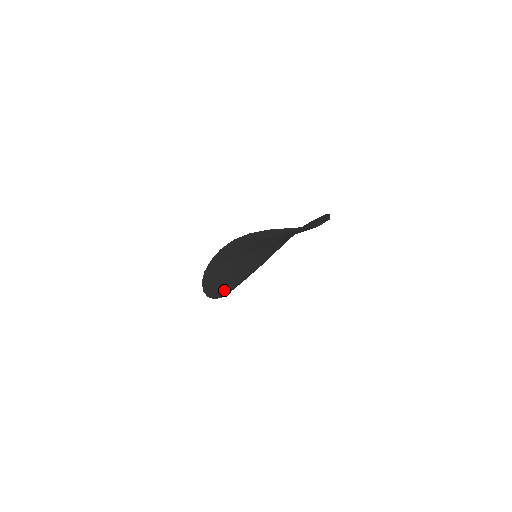
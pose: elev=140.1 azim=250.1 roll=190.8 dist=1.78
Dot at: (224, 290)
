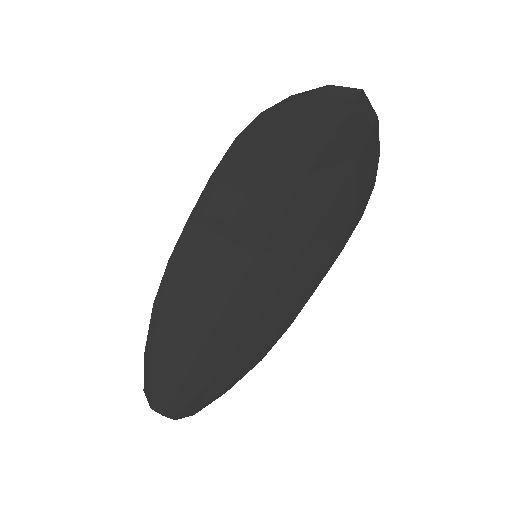
Dot at: (178, 378)
